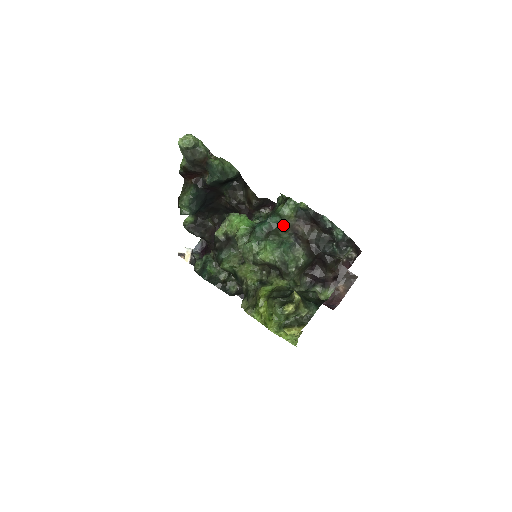
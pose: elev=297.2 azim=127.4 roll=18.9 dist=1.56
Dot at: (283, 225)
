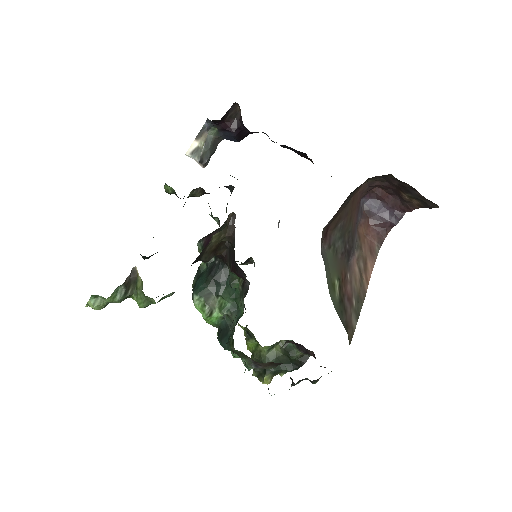
Dot at: (241, 353)
